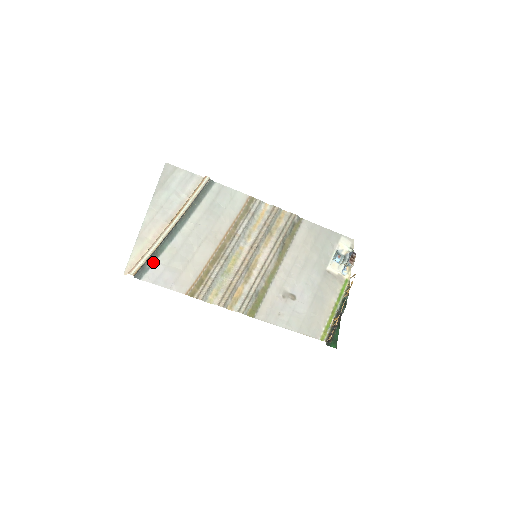
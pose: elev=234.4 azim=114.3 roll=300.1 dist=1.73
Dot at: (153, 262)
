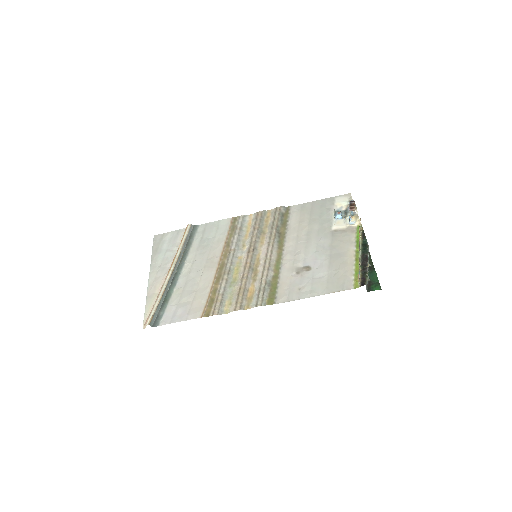
Dot at: (165, 308)
